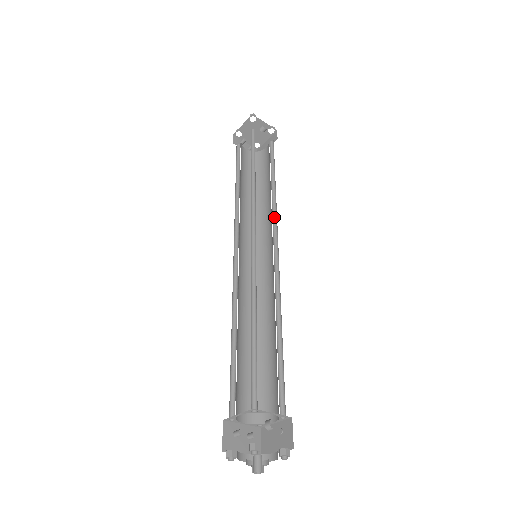
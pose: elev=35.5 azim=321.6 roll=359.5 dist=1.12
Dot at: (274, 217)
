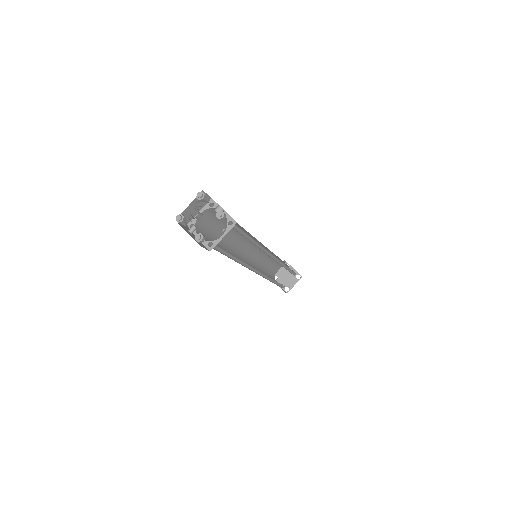
Dot at: occluded
